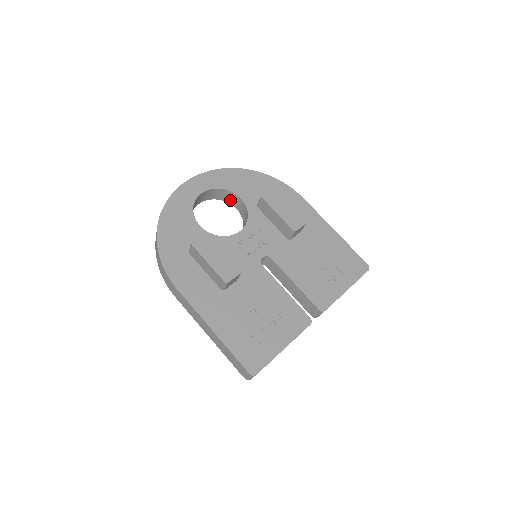
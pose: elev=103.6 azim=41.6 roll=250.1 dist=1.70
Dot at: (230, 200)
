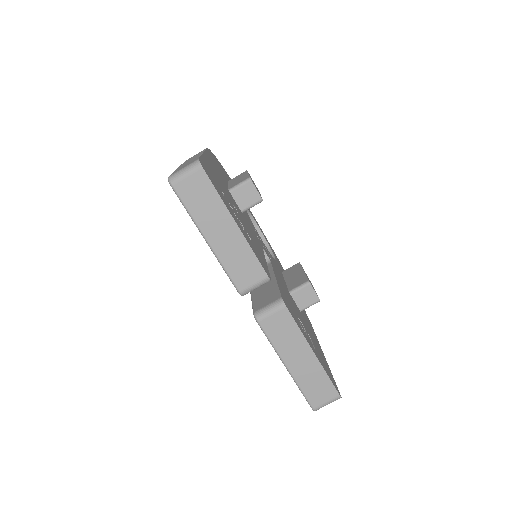
Dot at: occluded
